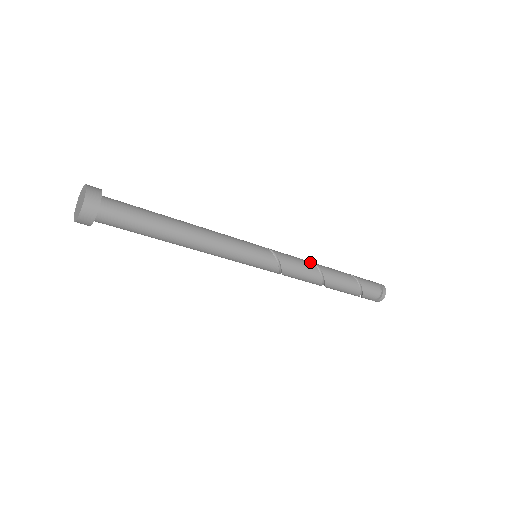
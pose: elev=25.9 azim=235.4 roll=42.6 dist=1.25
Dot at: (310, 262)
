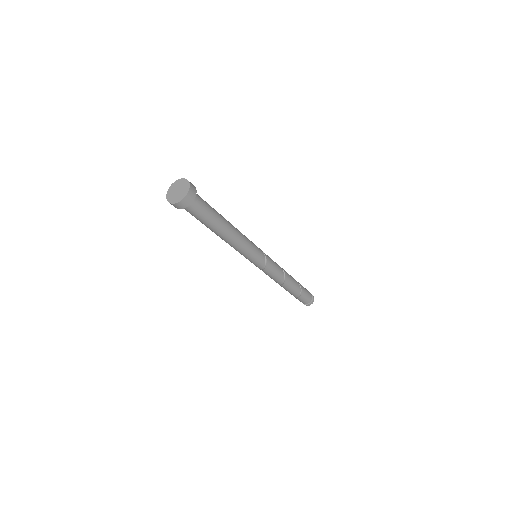
Dot at: (284, 274)
